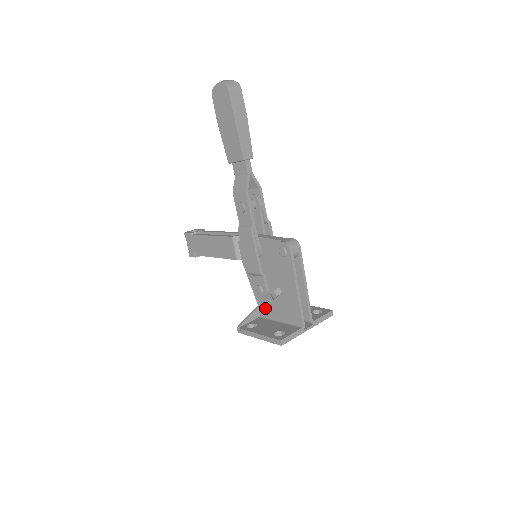
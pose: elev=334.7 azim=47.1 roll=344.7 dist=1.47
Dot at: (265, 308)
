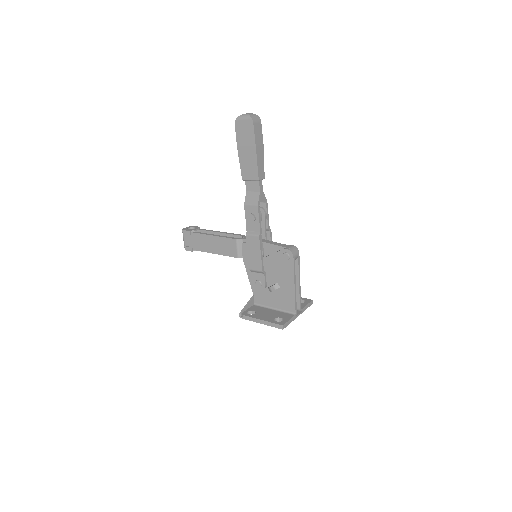
Dot at: (261, 298)
